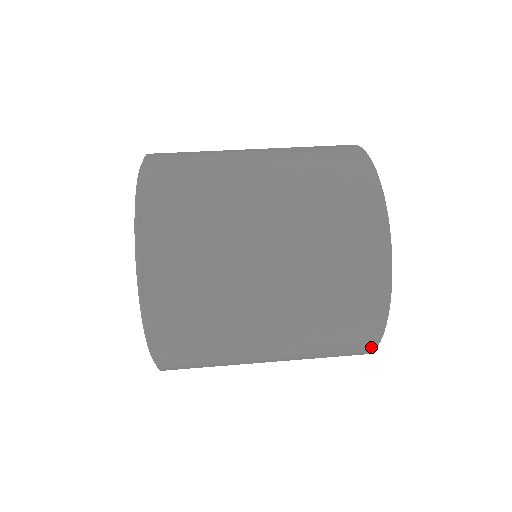
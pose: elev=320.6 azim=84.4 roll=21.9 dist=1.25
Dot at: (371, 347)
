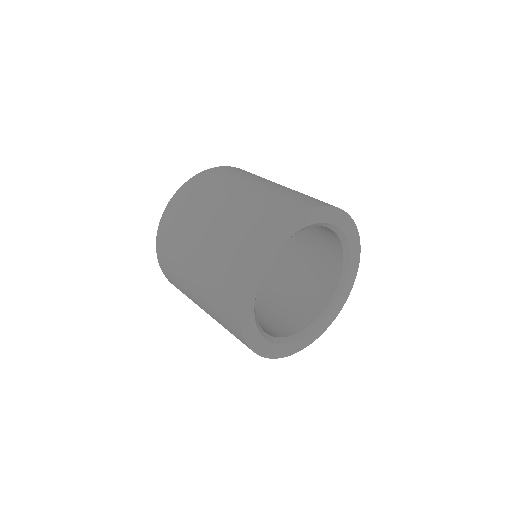
Dot at: (237, 304)
